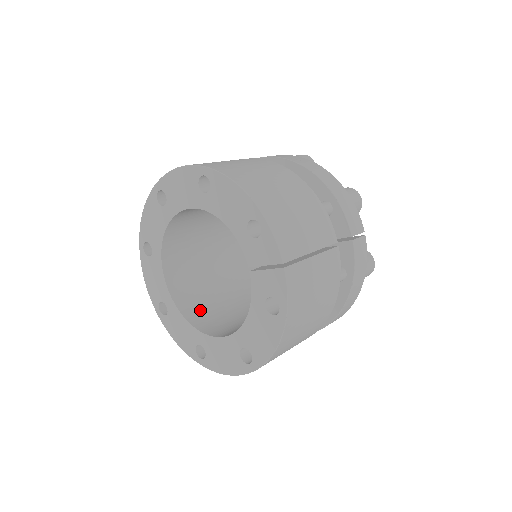
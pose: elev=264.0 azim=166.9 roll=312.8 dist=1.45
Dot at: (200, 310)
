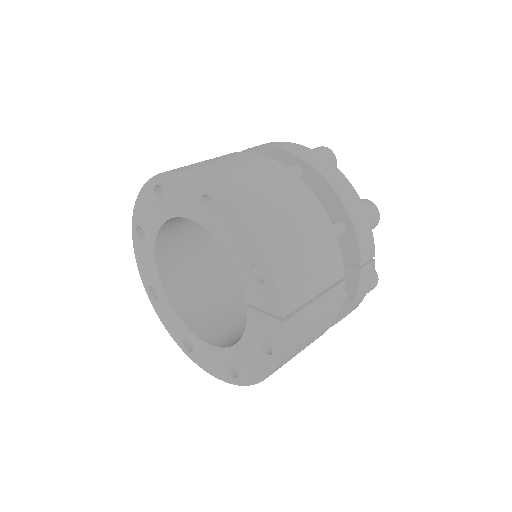
Dot at: (191, 301)
